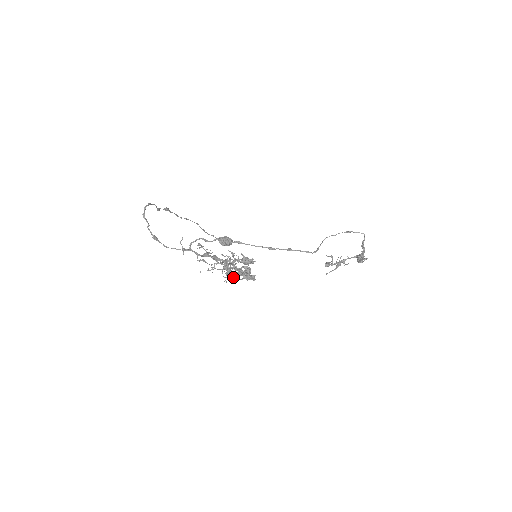
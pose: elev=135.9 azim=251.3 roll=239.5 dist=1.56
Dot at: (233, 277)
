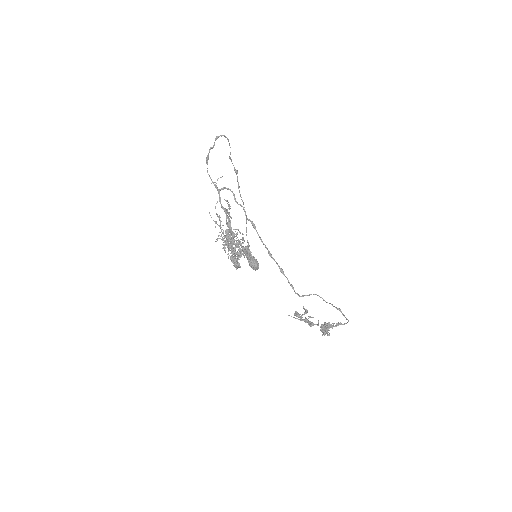
Dot at: occluded
